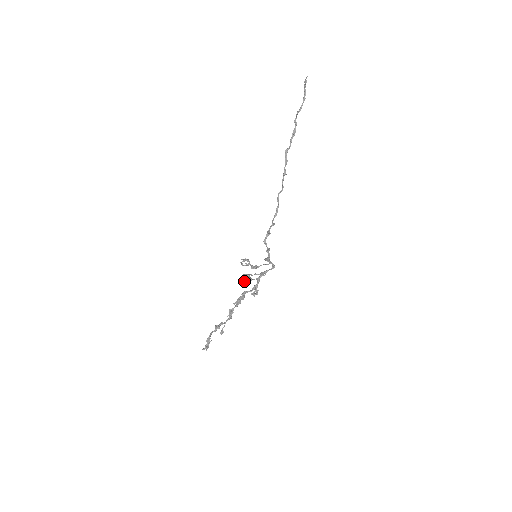
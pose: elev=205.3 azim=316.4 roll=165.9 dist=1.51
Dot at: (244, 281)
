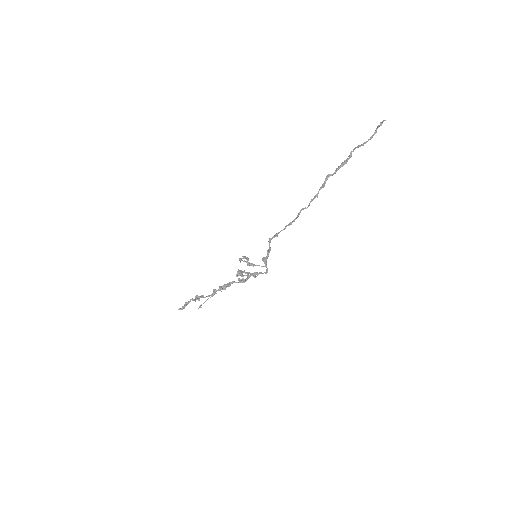
Dot at: (236, 276)
